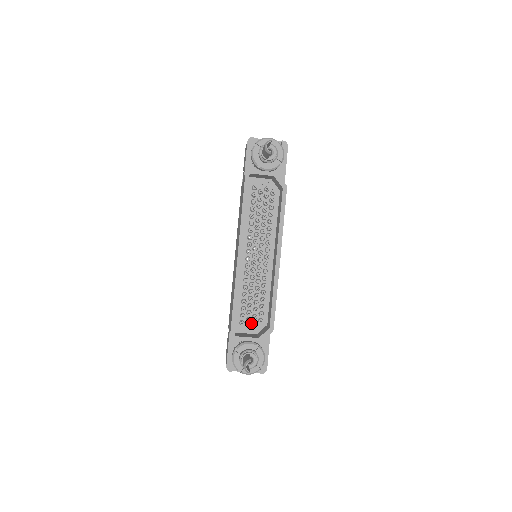
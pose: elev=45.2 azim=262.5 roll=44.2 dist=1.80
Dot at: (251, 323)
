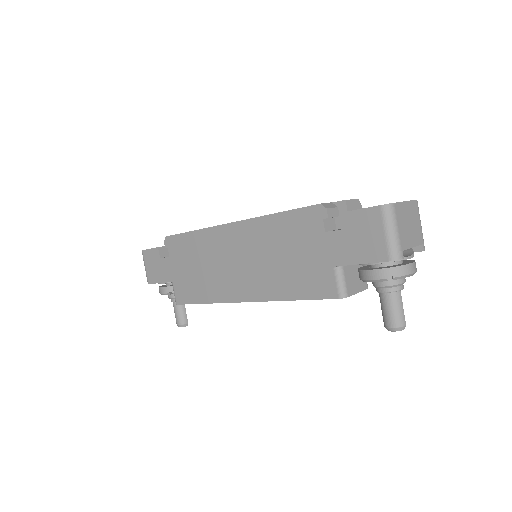
Dot at: occluded
